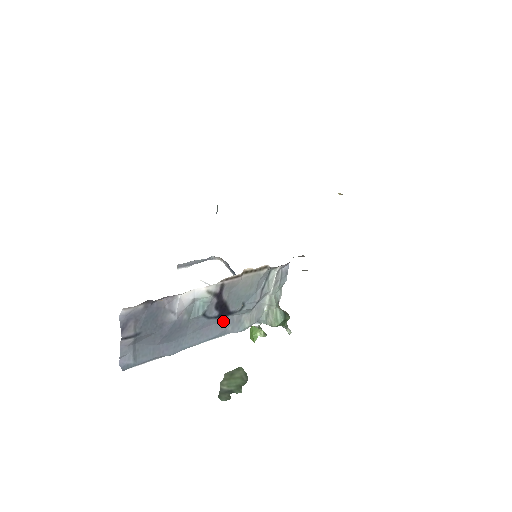
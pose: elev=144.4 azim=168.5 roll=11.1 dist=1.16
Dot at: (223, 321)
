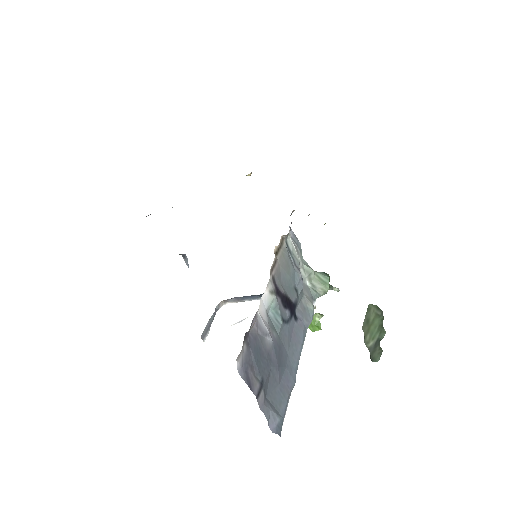
Dot at: (296, 318)
